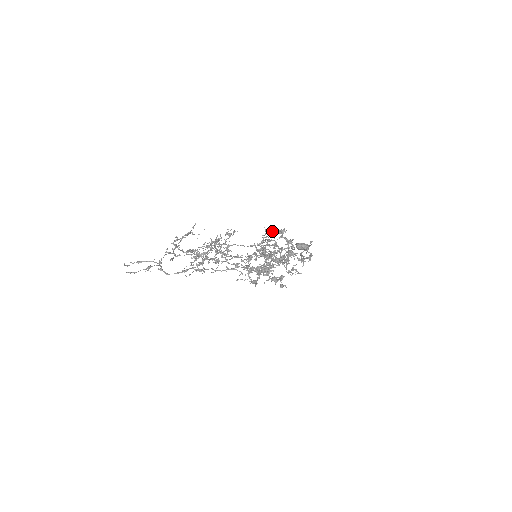
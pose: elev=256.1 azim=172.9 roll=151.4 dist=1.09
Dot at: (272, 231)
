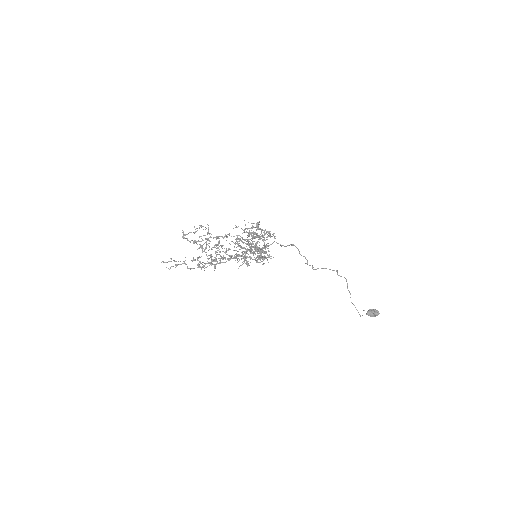
Dot at: occluded
